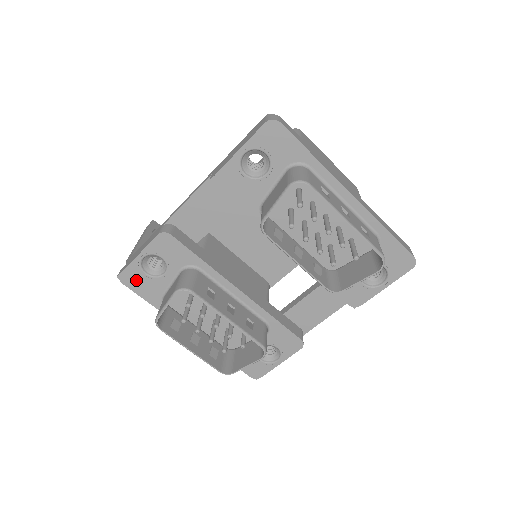
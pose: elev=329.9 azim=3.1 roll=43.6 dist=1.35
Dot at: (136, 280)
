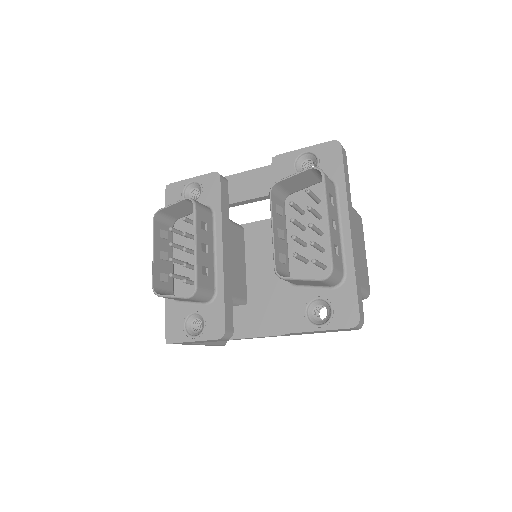
Dot at: (174, 194)
